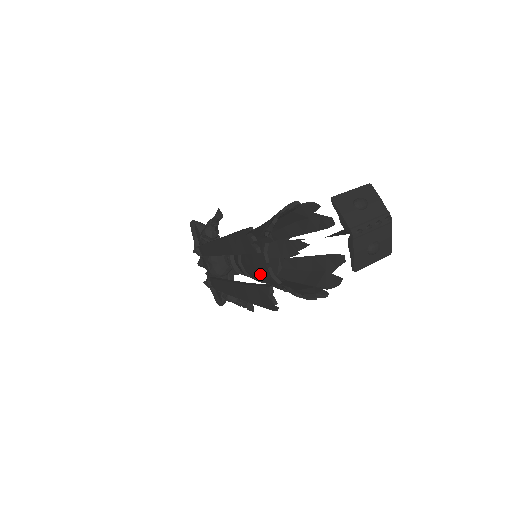
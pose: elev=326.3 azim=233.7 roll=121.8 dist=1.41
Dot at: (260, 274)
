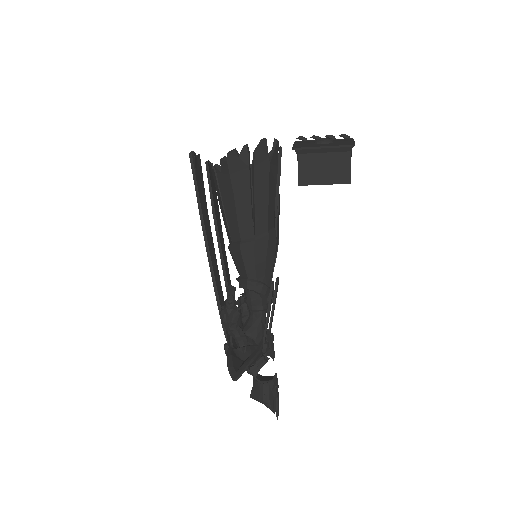
Dot at: (218, 198)
